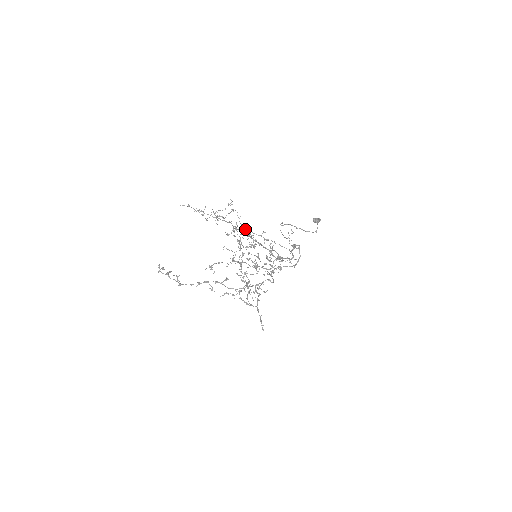
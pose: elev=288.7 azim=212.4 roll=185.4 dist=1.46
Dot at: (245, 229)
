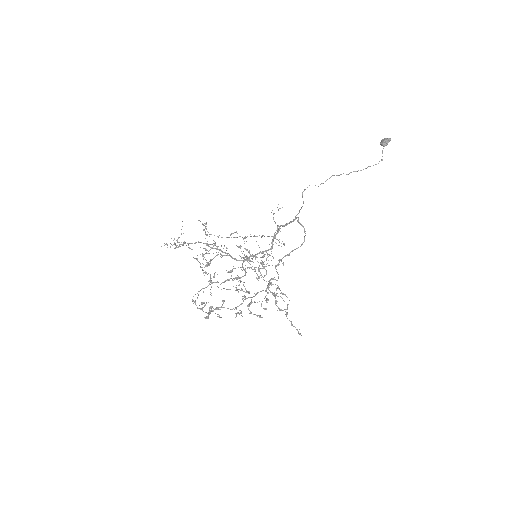
Dot at: occluded
